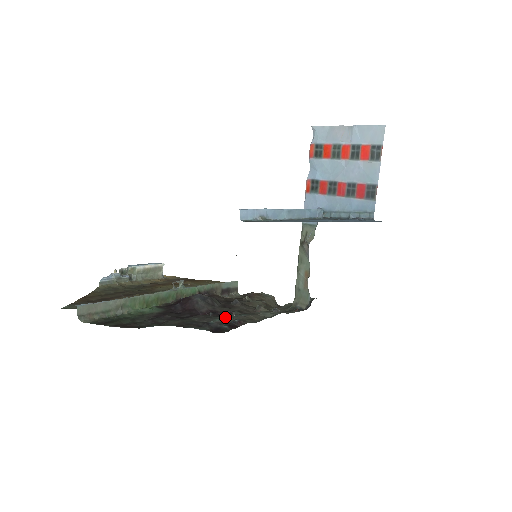
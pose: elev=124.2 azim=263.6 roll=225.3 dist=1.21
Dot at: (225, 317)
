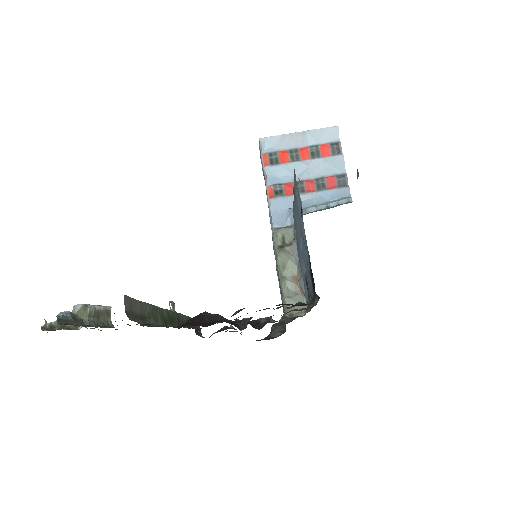
Dot at: (279, 307)
